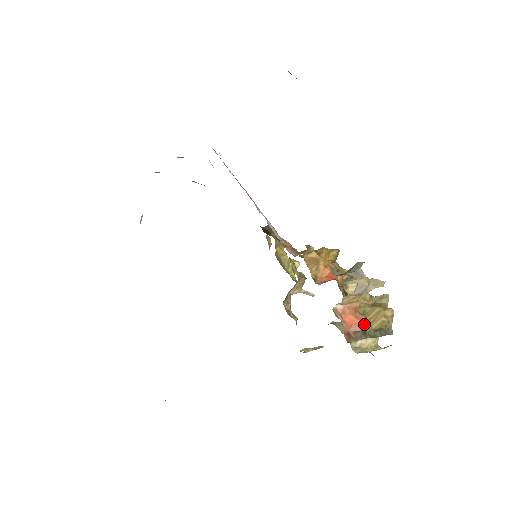
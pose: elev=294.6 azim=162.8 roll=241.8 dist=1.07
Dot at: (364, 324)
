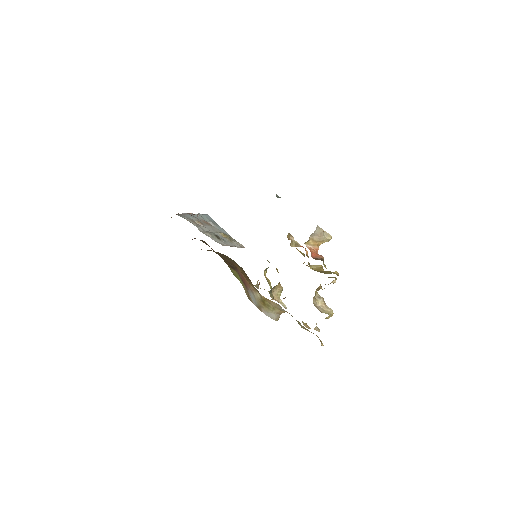
Dot at: (322, 257)
